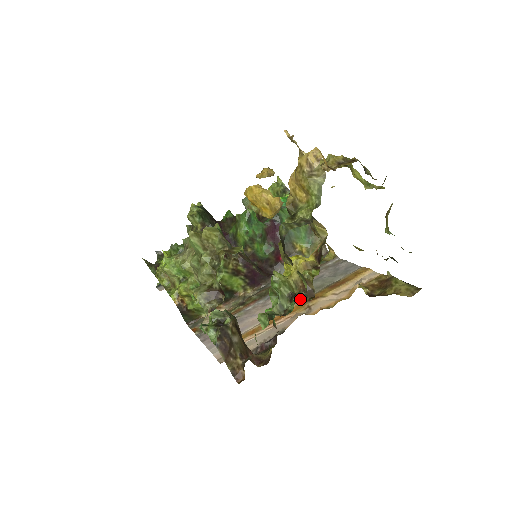
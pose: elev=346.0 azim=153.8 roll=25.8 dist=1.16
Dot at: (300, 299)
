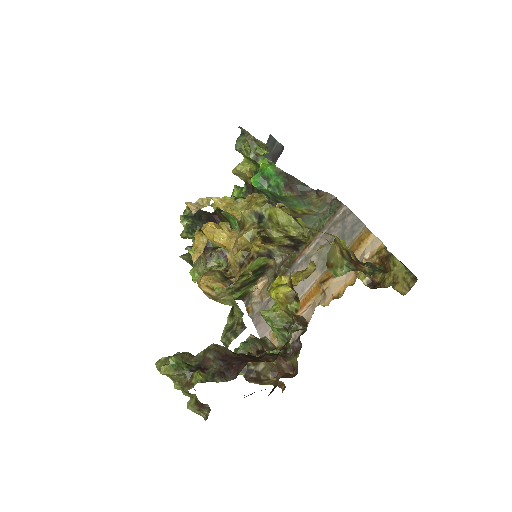
Dot at: (317, 276)
